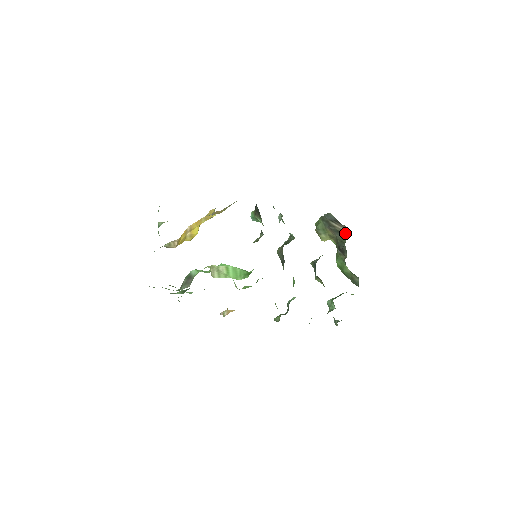
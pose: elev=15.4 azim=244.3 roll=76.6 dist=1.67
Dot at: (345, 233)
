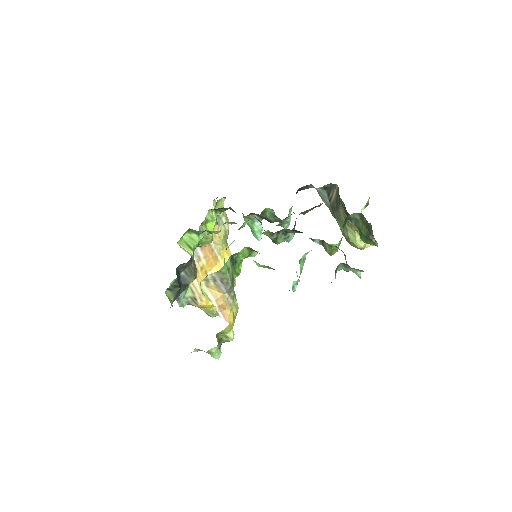
Dot at: (337, 194)
